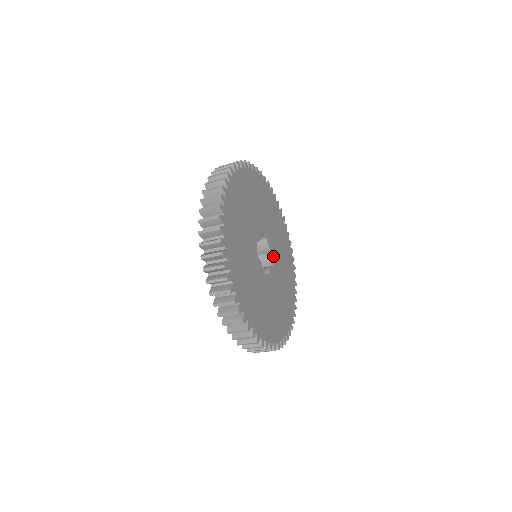
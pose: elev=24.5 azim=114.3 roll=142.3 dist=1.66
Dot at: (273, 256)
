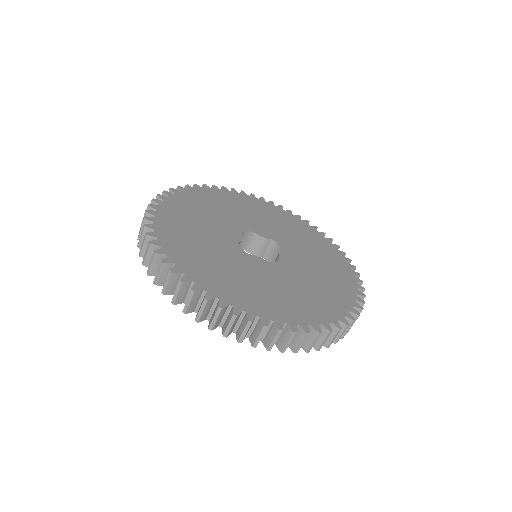
Dot at: (276, 241)
